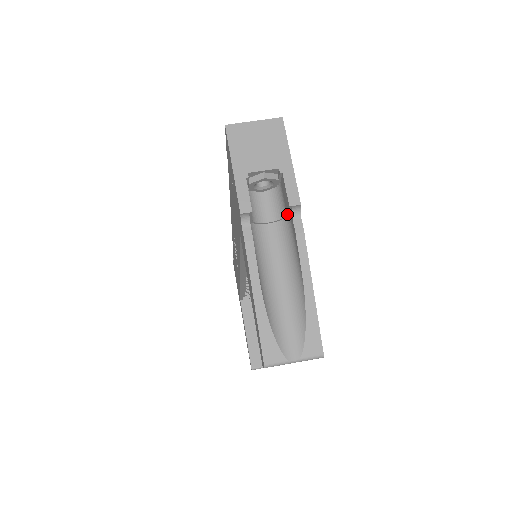
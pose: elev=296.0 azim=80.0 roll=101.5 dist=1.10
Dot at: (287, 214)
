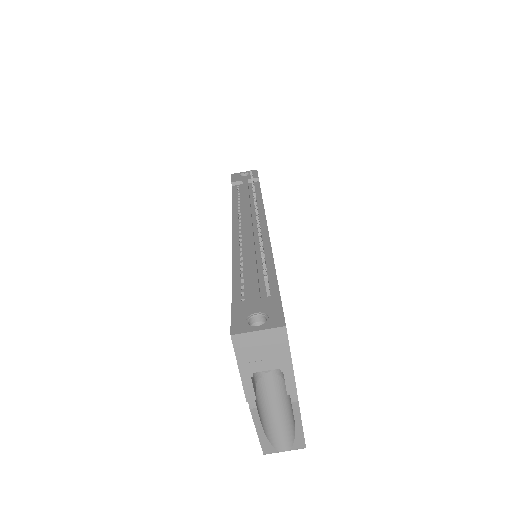
Dot at: occluded
